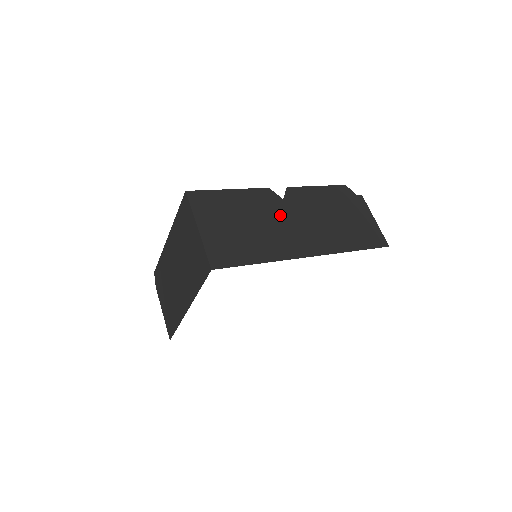
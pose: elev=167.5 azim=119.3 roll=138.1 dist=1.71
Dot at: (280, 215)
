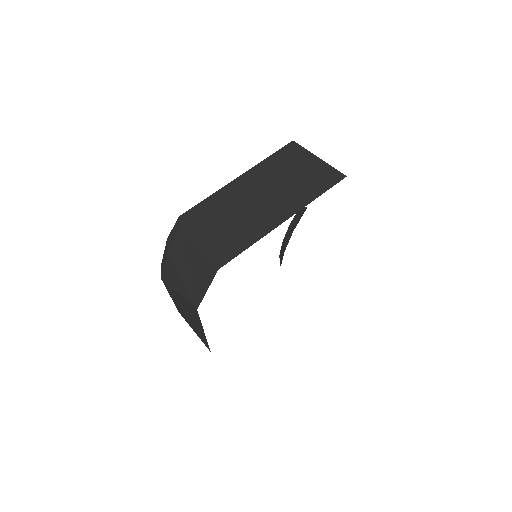
Dot at: occluded
